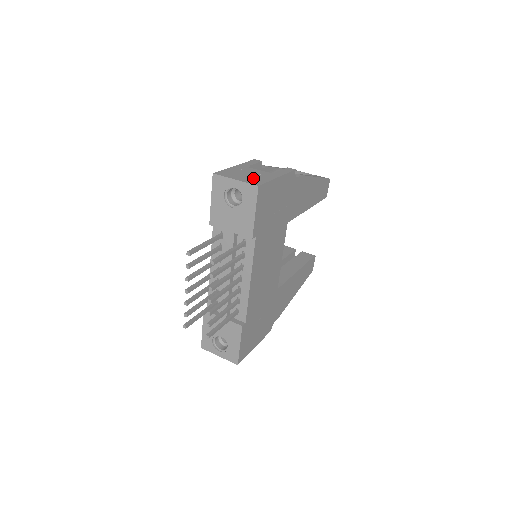
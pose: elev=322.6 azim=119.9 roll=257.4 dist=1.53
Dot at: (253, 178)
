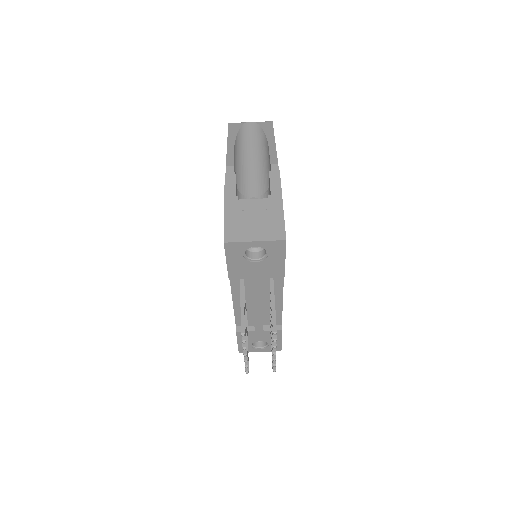
Dot at: (266, 225)
